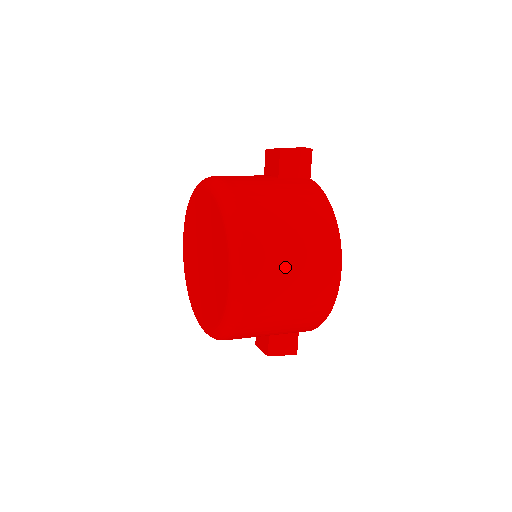
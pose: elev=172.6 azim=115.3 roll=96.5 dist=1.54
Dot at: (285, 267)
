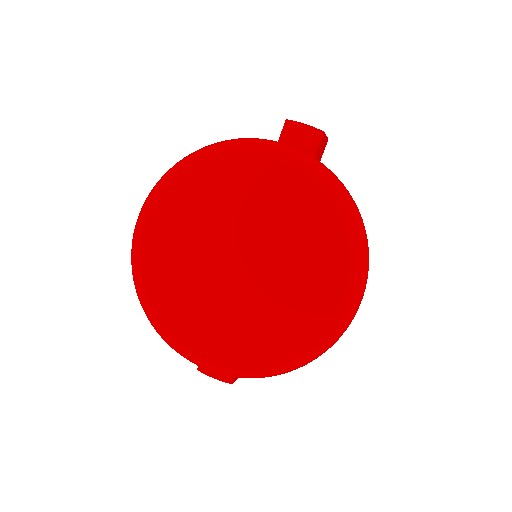
Dot at: occluded
